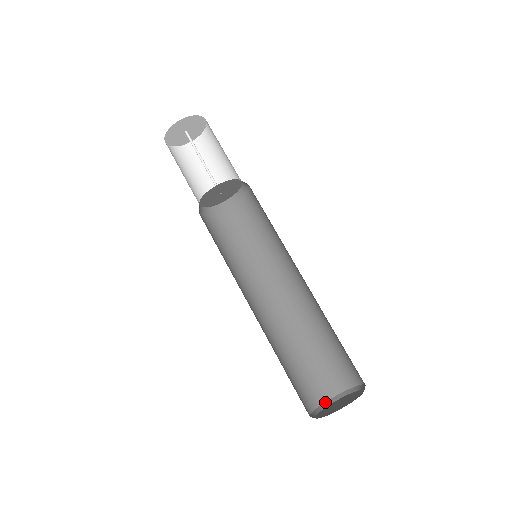
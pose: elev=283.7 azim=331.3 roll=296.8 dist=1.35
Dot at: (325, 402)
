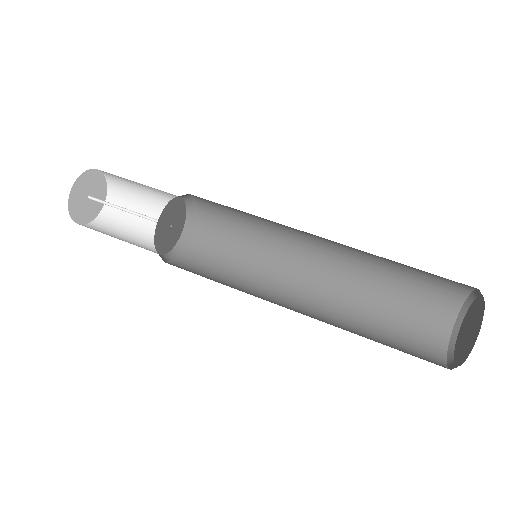
Dot at: (446, 359)
